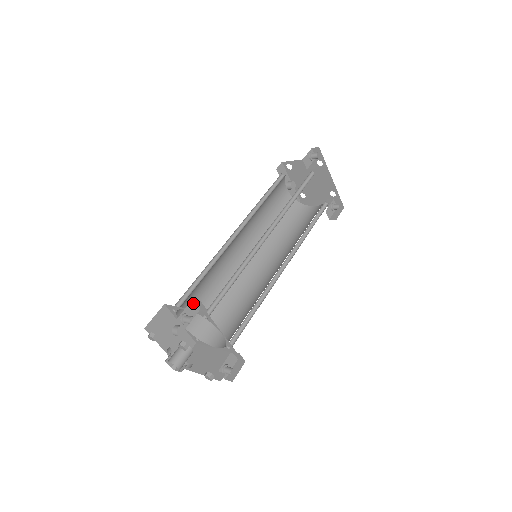
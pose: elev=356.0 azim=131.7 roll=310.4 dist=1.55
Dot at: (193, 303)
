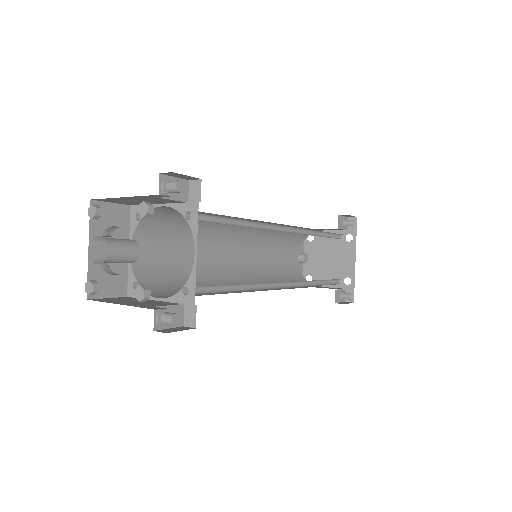
Dot at: (186, 185)
